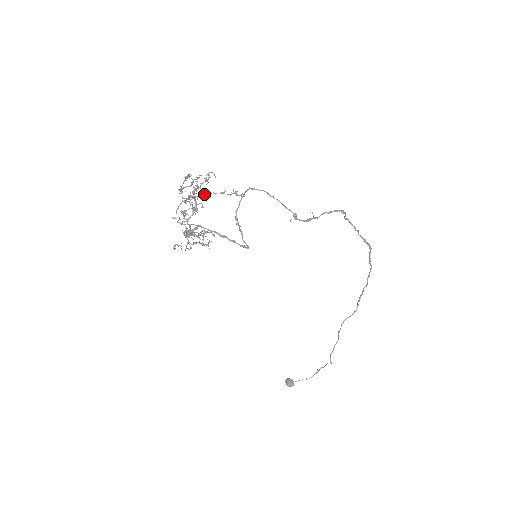
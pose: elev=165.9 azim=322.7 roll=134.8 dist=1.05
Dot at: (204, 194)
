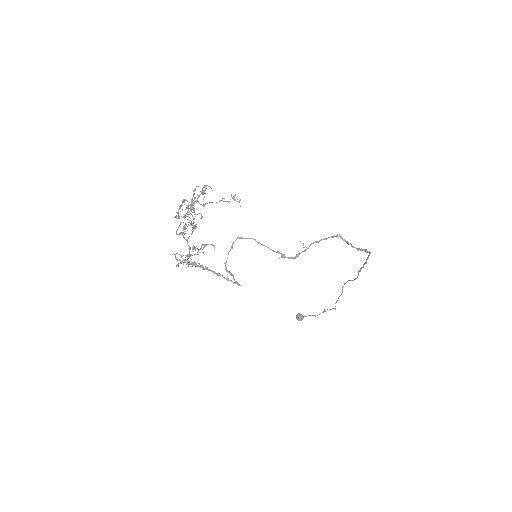
Dot at: occluded
